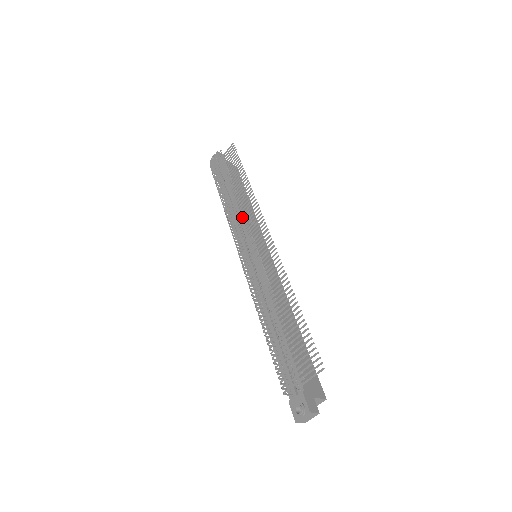
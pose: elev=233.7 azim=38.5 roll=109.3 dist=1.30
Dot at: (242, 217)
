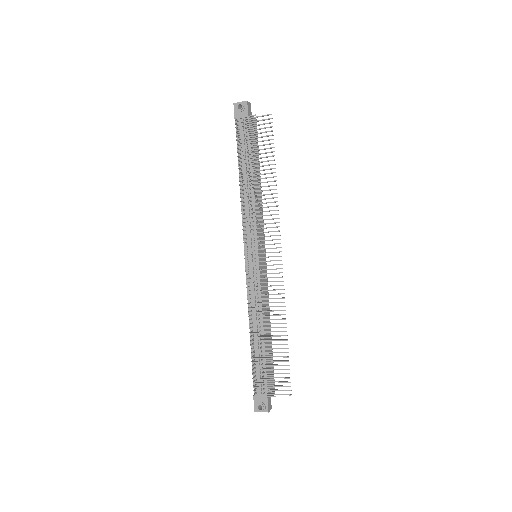
Dot at: (260, 223)
